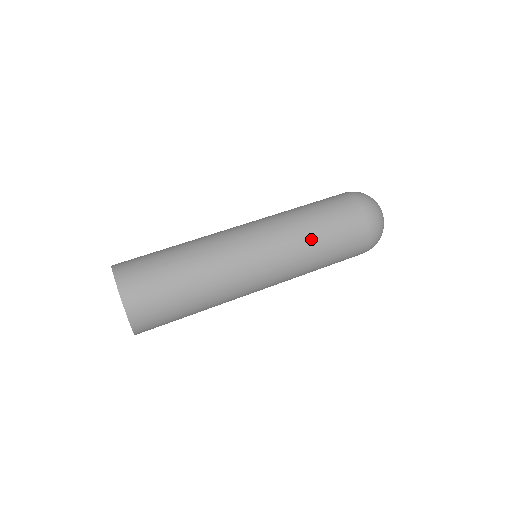
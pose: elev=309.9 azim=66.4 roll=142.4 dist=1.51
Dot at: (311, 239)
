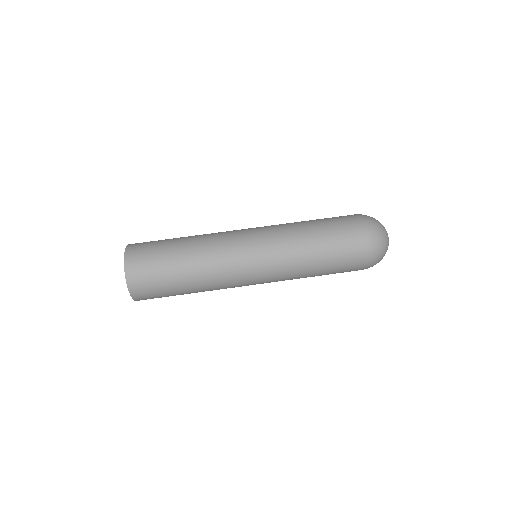
Dot at: occluded
